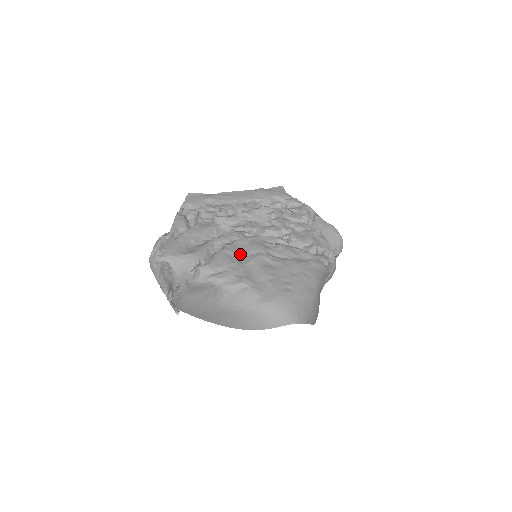
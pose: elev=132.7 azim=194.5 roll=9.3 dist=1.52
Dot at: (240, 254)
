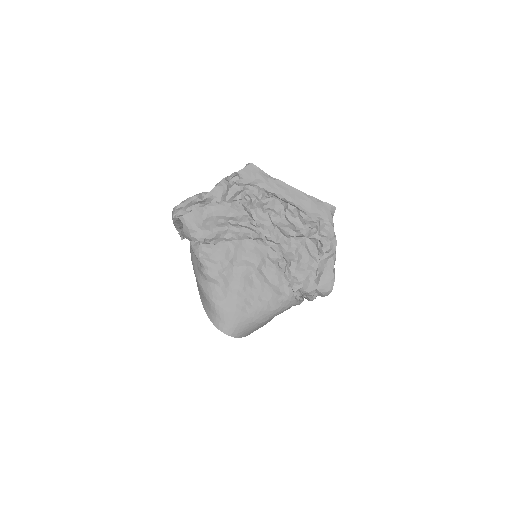
Dot at: (239, 254)
